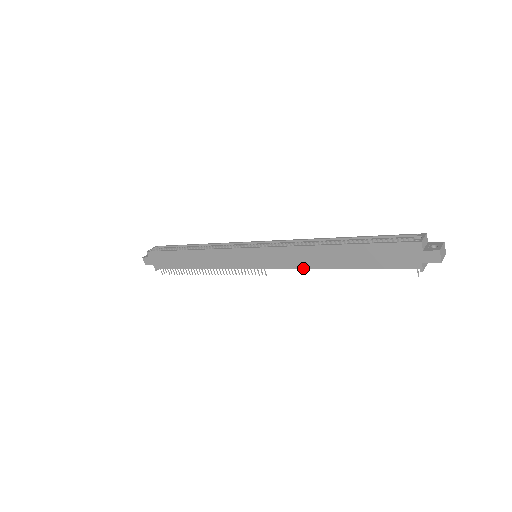
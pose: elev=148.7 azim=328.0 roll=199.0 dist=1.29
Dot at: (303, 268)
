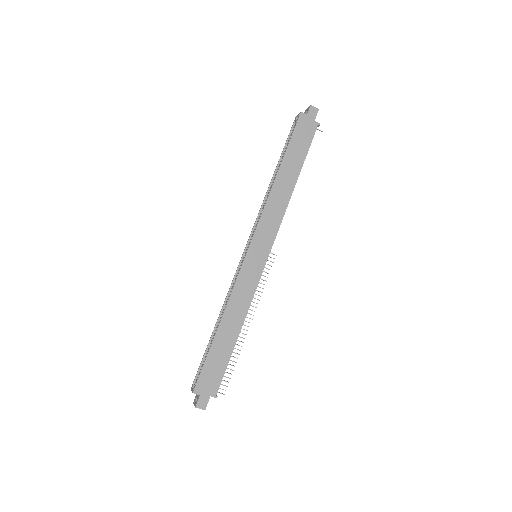
Dot at: (284, 211)
